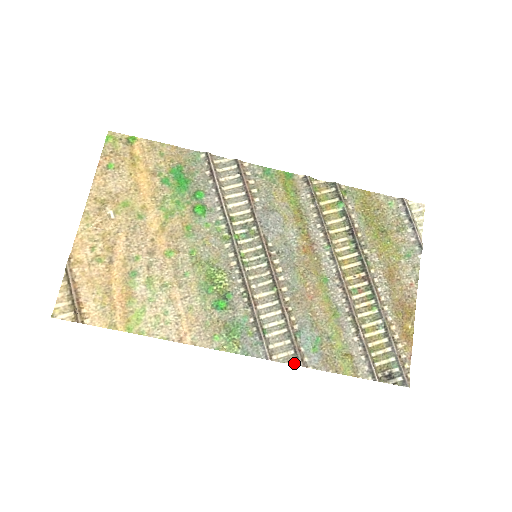
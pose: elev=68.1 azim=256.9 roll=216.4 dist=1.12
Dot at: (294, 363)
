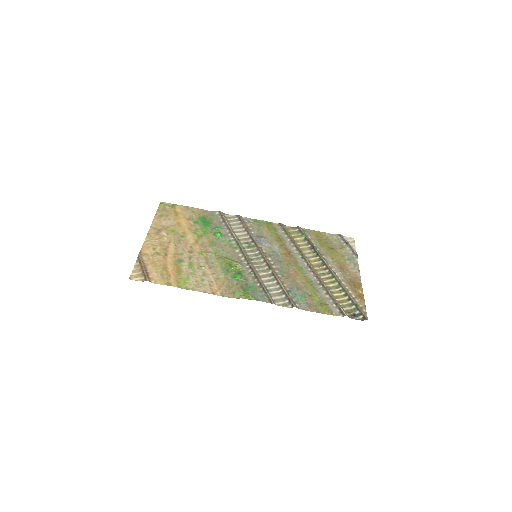
Dot at: (290, 307)
